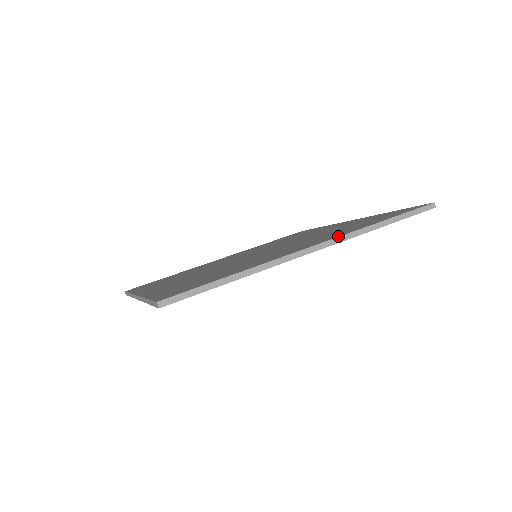
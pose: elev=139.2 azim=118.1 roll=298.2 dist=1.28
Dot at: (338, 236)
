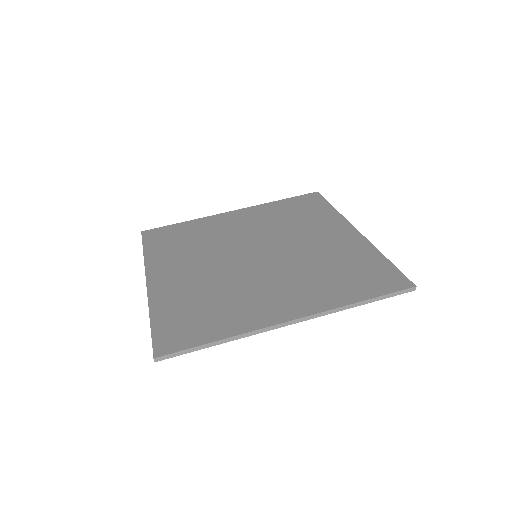
Dot at: (316, 312)
